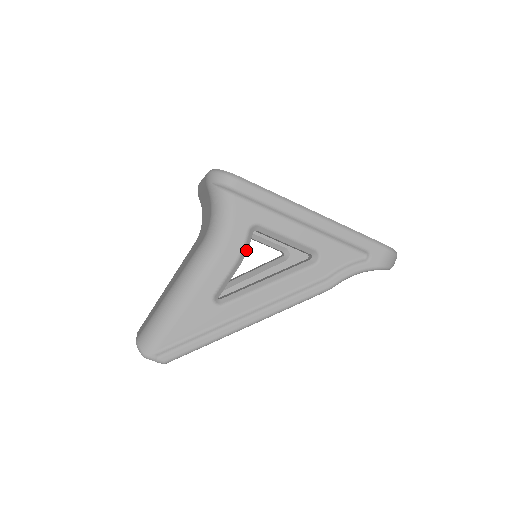
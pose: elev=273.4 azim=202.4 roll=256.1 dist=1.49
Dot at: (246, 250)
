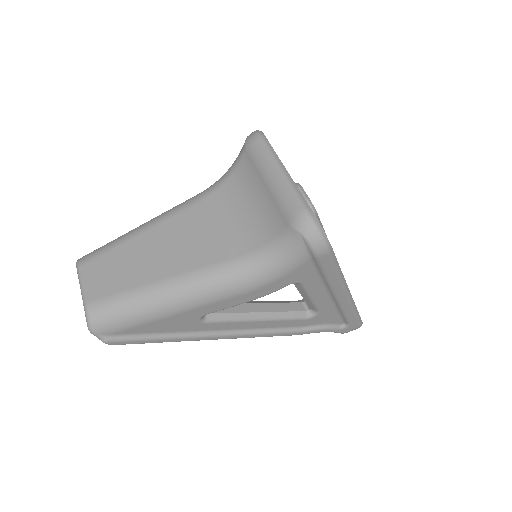
Dot at: occluded
